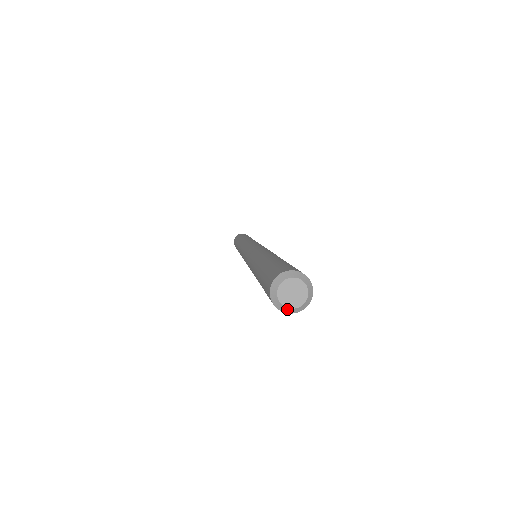
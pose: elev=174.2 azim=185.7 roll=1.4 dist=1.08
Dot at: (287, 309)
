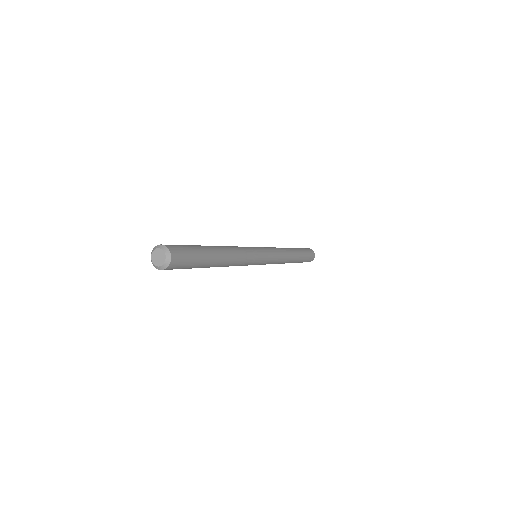
Dot at: (153, 264)
